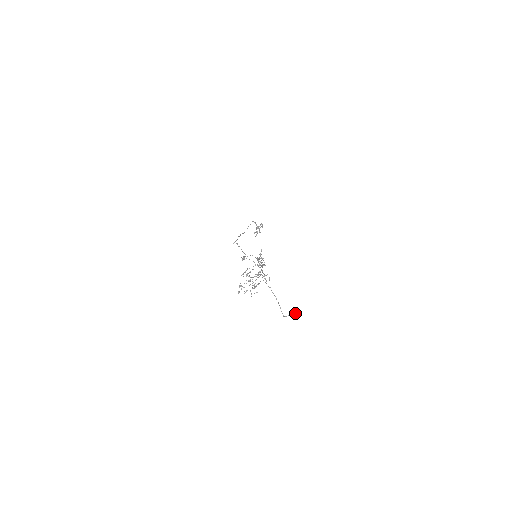
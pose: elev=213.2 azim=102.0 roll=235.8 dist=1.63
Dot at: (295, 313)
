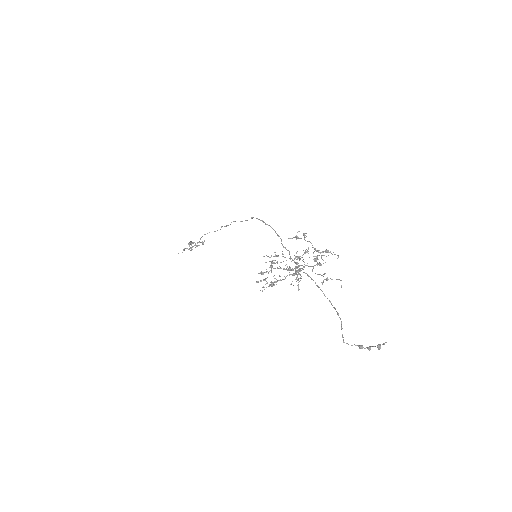
Dot at: occluded
